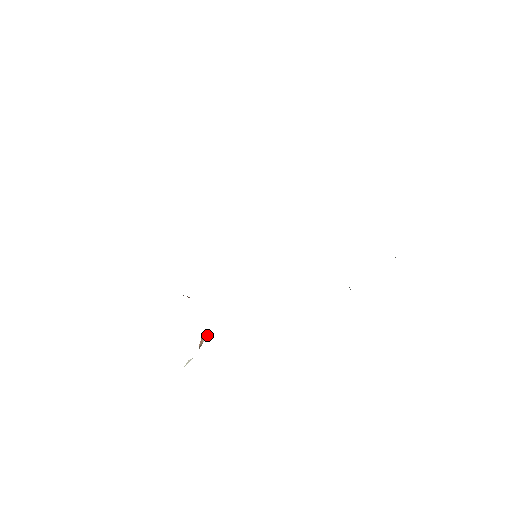
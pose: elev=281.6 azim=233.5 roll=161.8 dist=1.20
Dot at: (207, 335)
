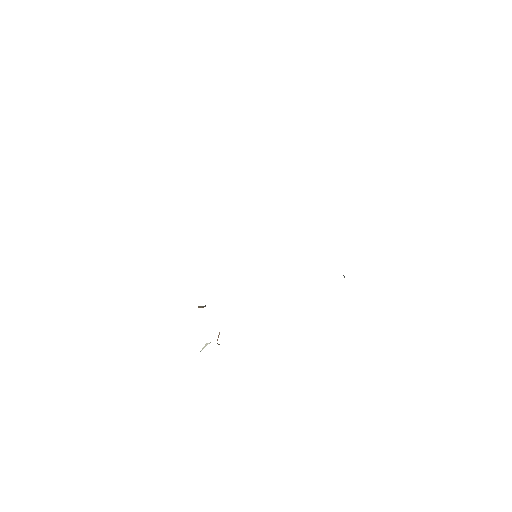
Dot at: occluded
